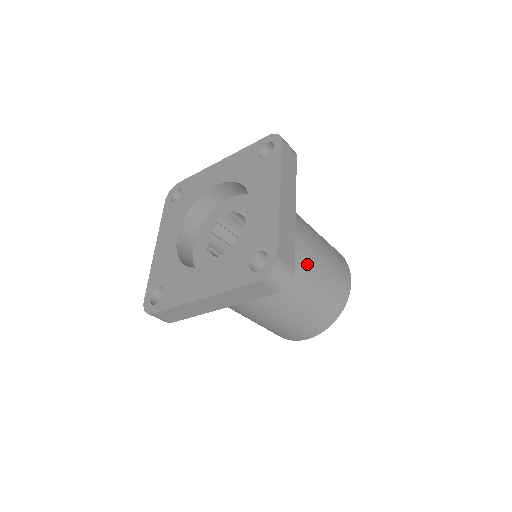
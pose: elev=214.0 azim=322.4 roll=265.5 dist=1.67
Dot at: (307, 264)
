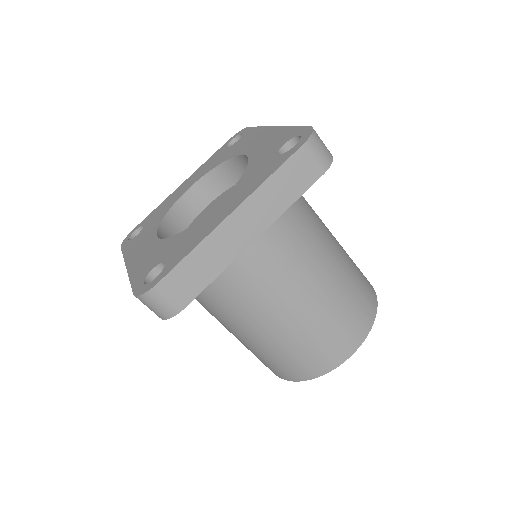
Dot at: (322, 223)
